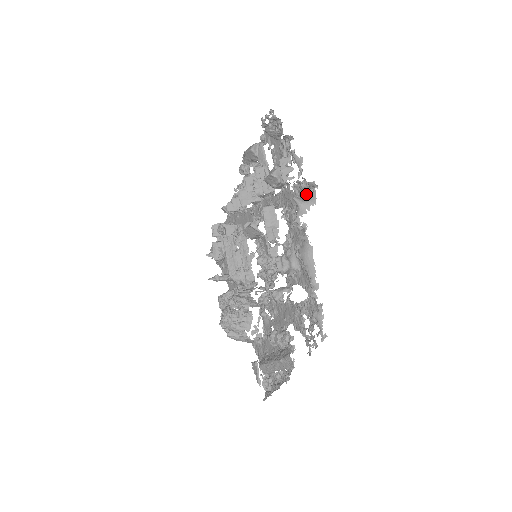
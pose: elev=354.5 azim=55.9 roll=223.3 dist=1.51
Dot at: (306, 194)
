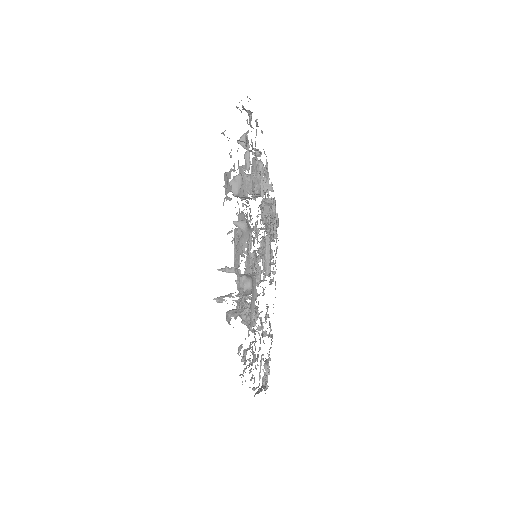
Dot at: occluded
